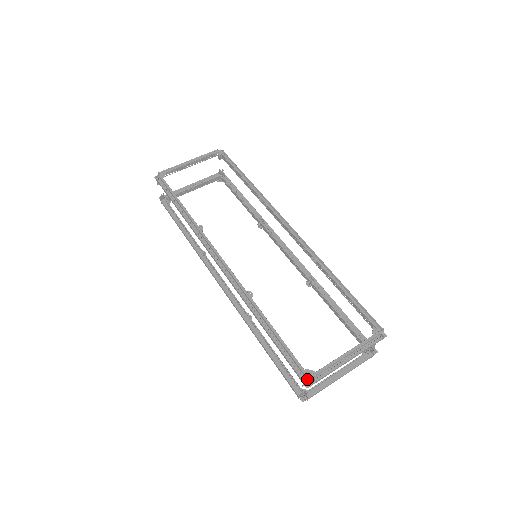
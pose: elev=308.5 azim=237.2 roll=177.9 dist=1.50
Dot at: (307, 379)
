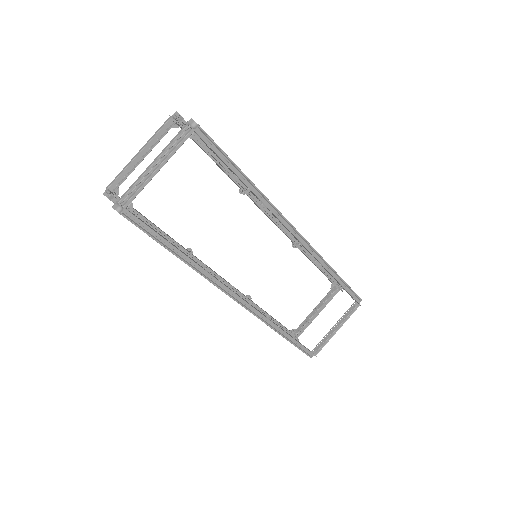
Dot at: (312, 355)
